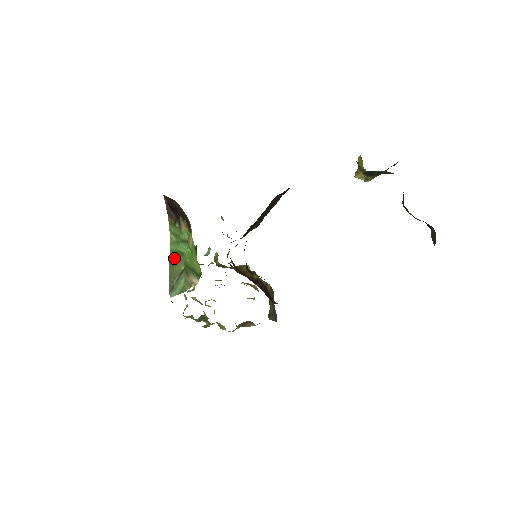
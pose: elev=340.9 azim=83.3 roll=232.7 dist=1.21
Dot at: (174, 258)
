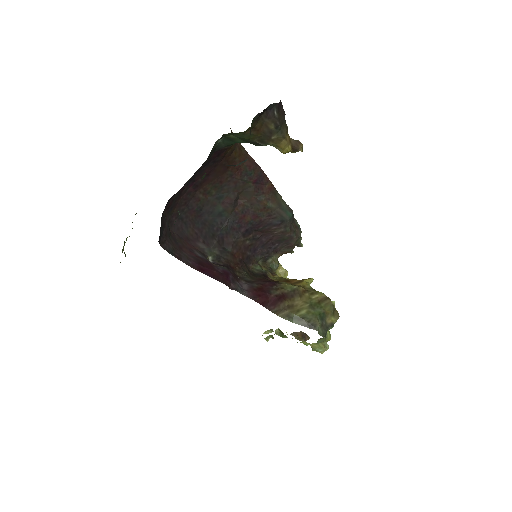
Dot at: occluded
